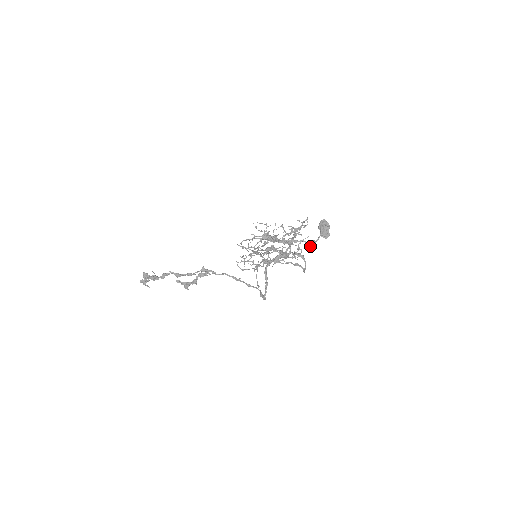
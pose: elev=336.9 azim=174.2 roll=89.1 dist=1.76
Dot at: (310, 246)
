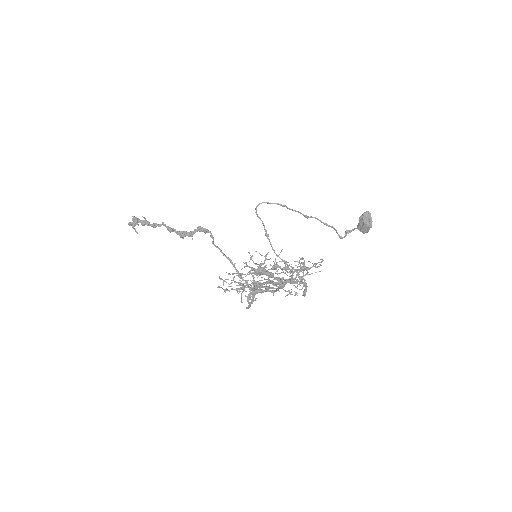
Dot at: (339, 236)
